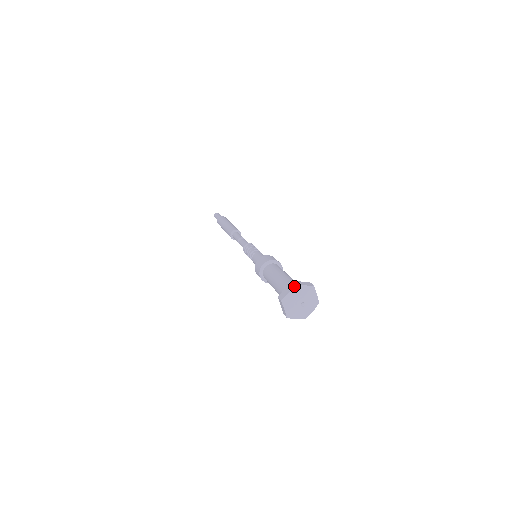
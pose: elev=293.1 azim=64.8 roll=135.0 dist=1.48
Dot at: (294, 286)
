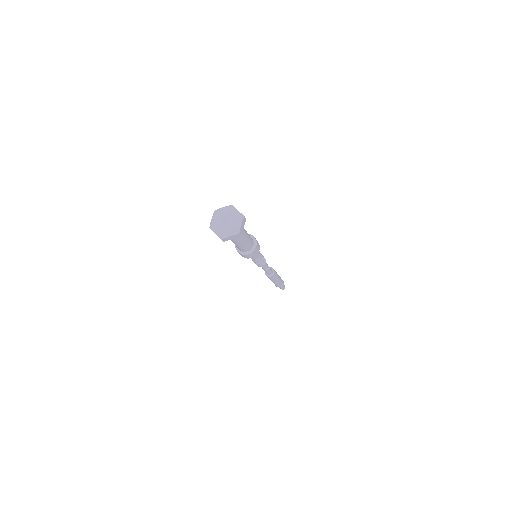
Dot at: (230, 205)
